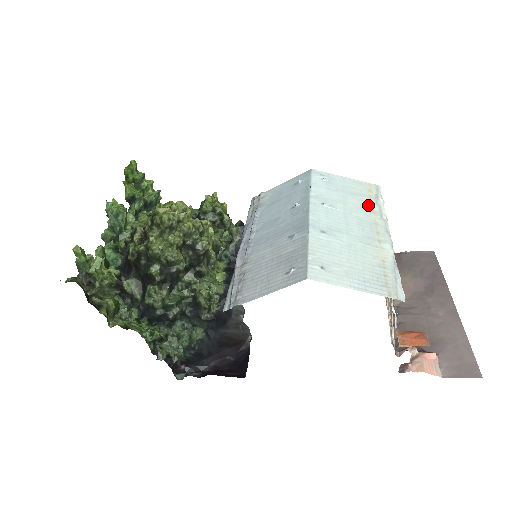
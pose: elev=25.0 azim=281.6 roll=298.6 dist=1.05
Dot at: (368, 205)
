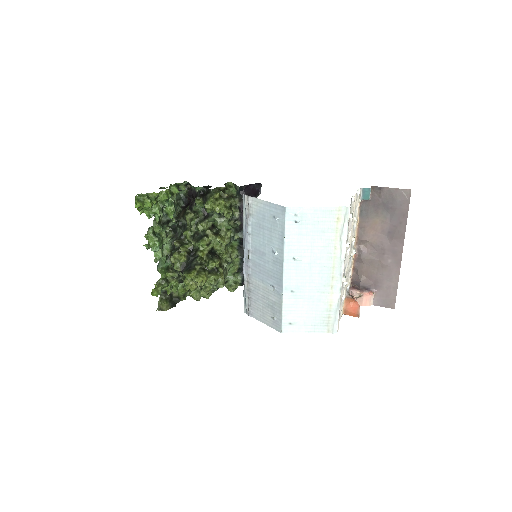
Dot at: (332, 244)
